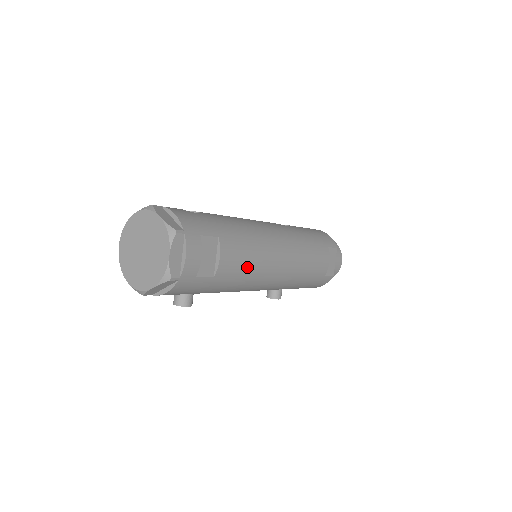
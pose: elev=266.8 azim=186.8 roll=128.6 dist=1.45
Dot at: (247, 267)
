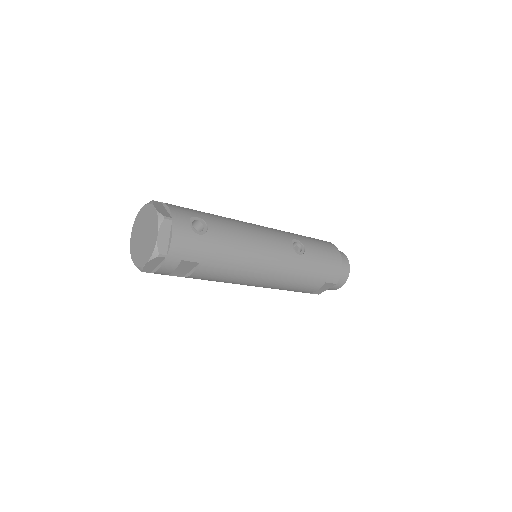
Dot at: (219, 280)
